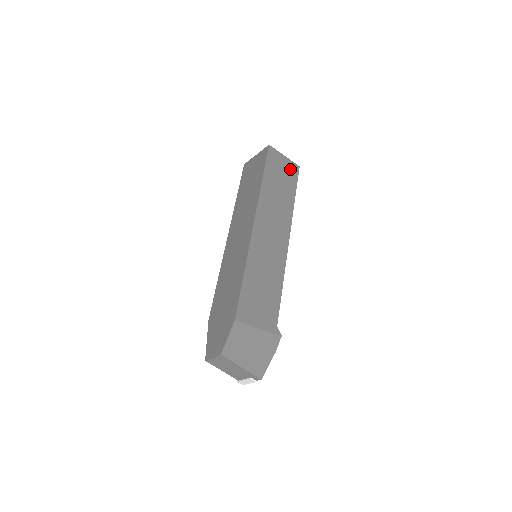
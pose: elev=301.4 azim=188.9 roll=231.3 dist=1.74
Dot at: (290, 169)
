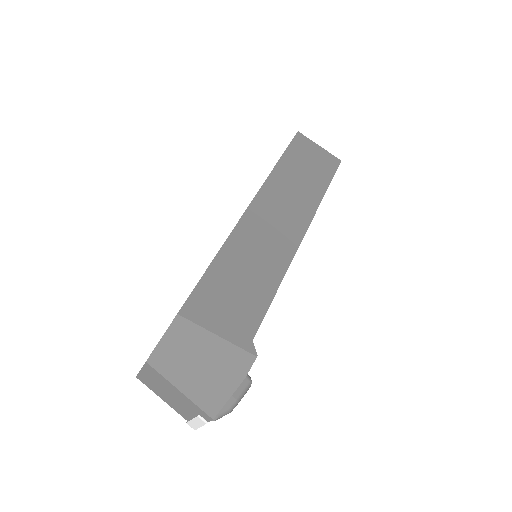
Dot at: (325, 161)
